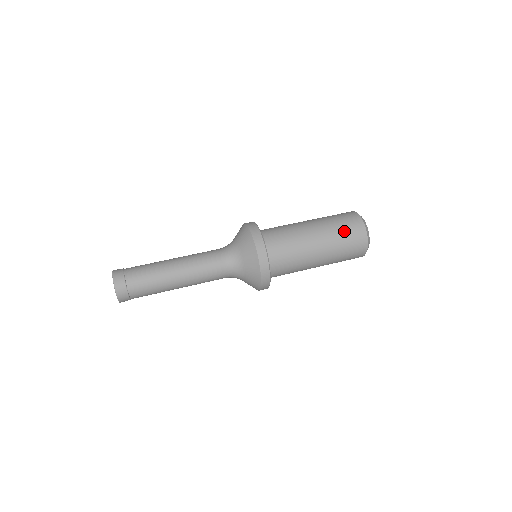
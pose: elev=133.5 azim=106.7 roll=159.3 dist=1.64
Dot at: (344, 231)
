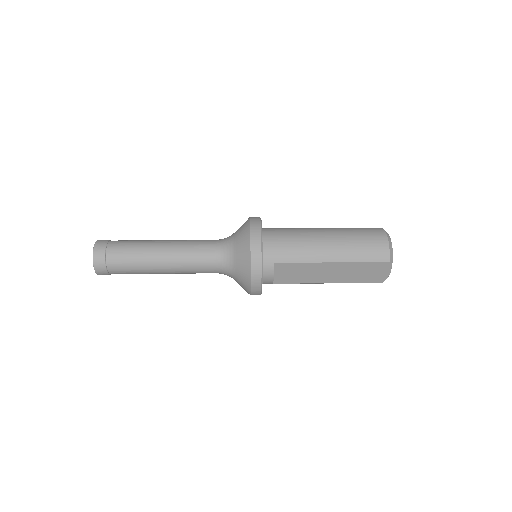
Dot at: (355, 228)
